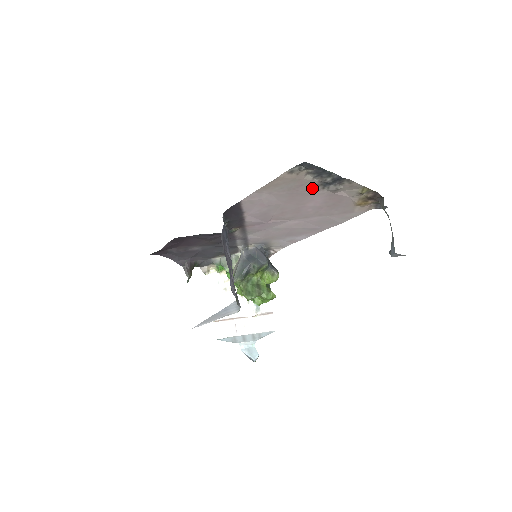
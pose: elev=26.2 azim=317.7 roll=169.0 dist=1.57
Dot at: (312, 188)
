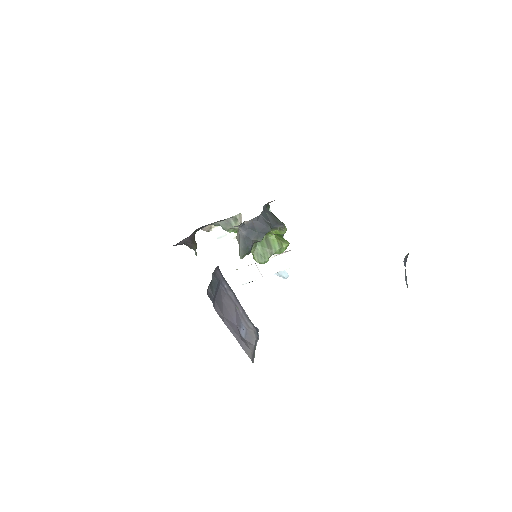
Dot at: occluded
